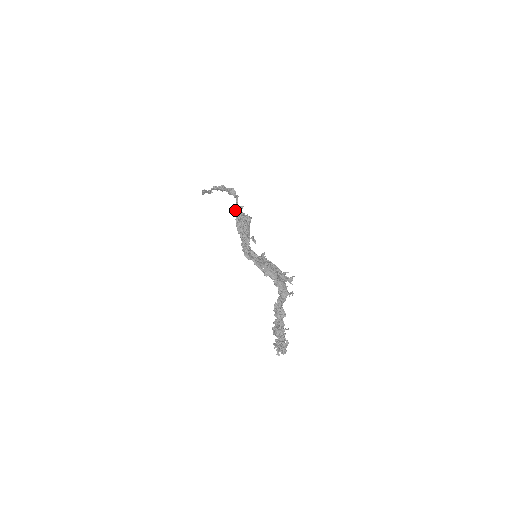
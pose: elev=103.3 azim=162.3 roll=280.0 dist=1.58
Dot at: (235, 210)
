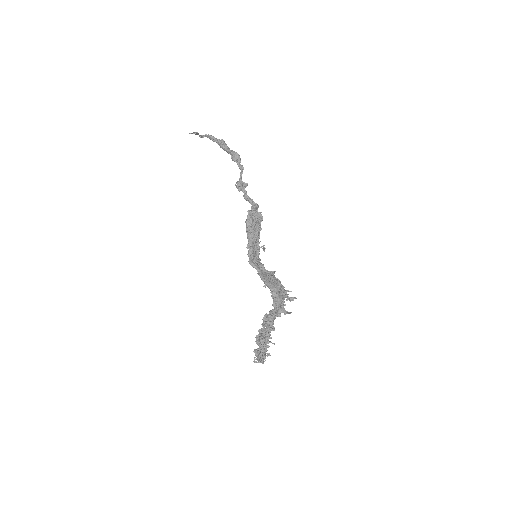
Dot at: (238, 185)
